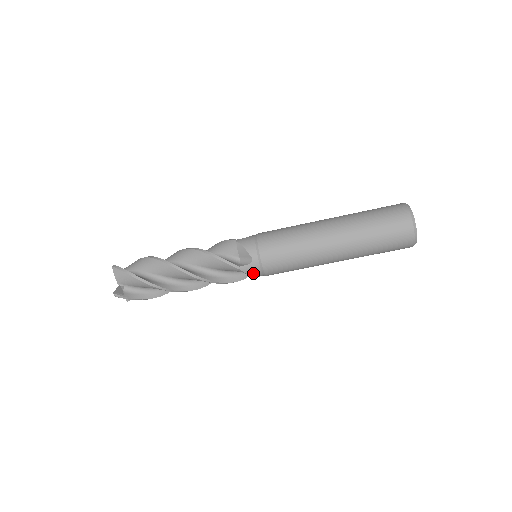
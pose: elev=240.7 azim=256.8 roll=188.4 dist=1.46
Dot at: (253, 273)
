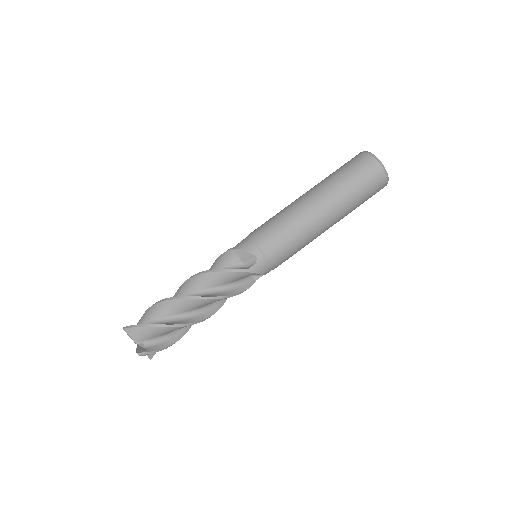
Dot at: (262, 270)
